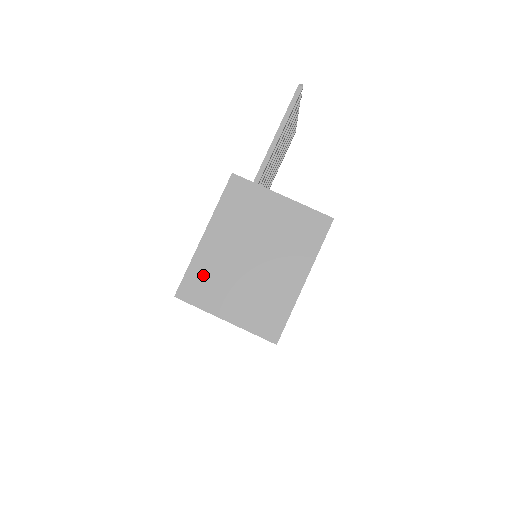
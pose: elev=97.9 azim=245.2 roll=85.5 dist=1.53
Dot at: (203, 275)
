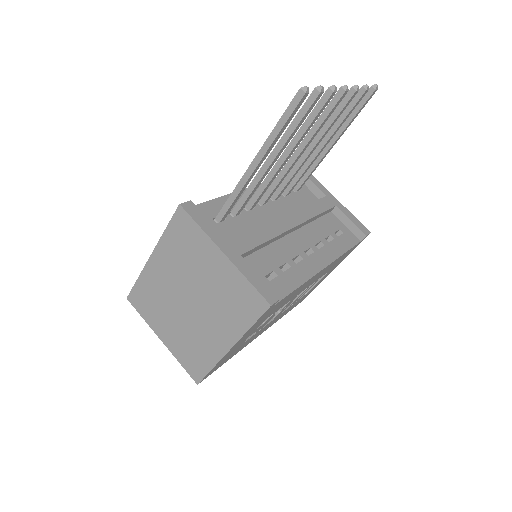
Dot at: (148, 293)
